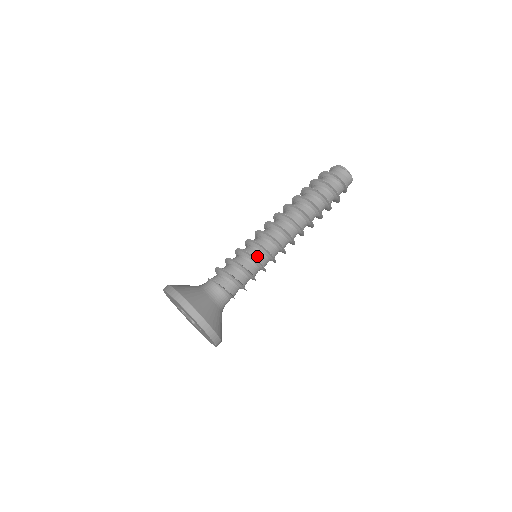
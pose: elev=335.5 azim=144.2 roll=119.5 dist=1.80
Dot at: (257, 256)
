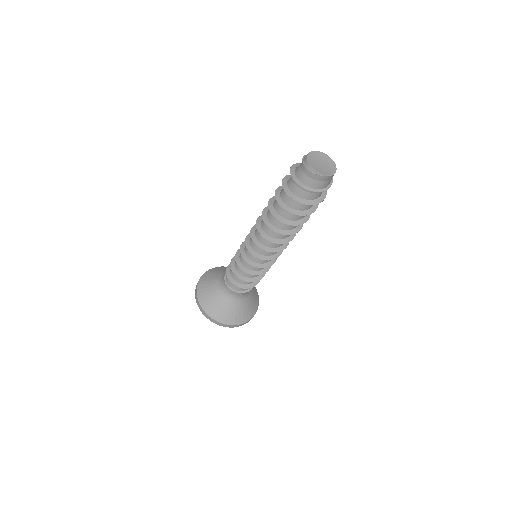
Dot at: (251, 268)
